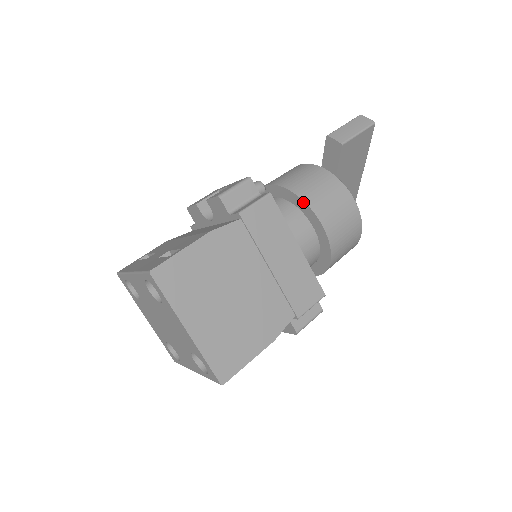
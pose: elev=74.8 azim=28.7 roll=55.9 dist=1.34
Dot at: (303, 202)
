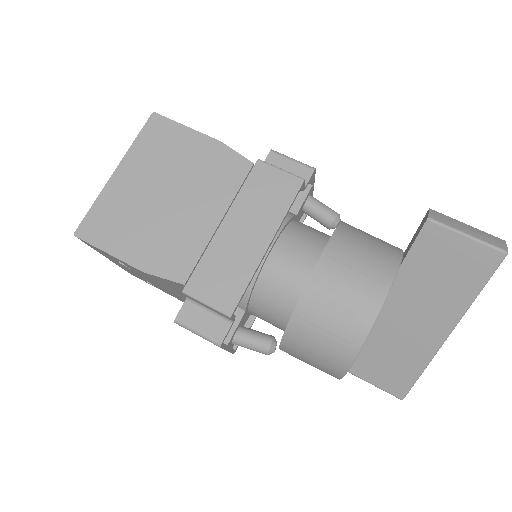
Dot at: (331, 236)
